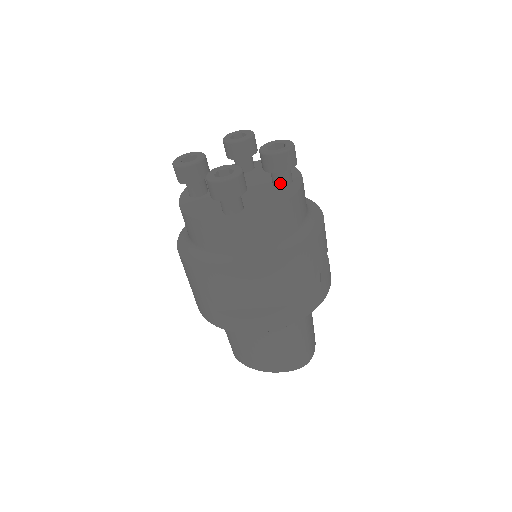
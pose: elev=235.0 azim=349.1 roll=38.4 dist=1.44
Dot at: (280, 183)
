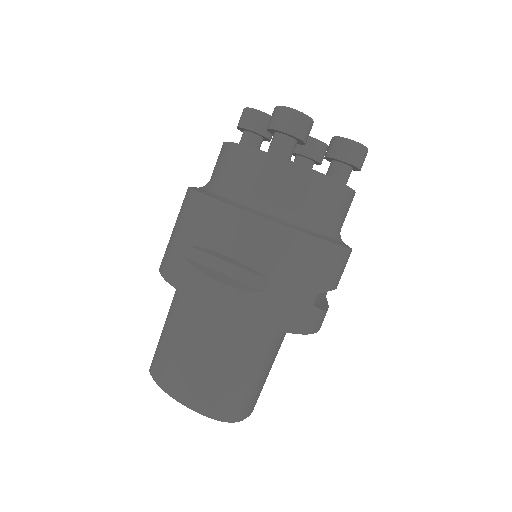
Dot at: (333, 177)
